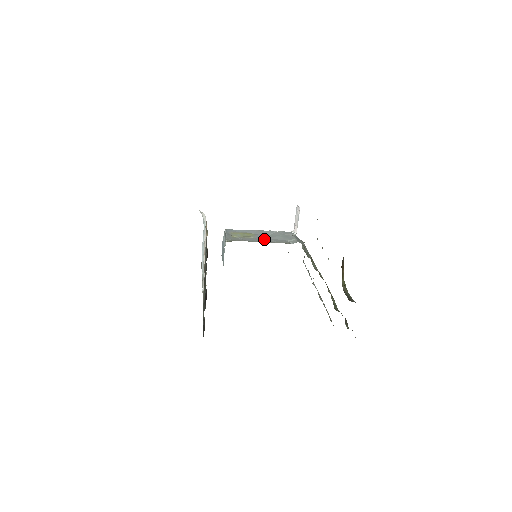
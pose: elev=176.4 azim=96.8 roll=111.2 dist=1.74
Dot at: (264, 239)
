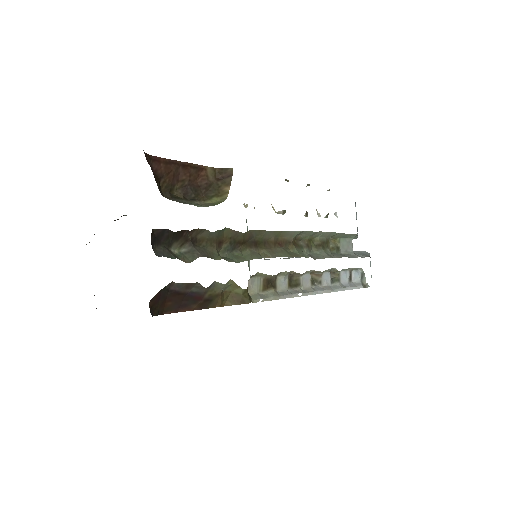
Dot at: occluded
